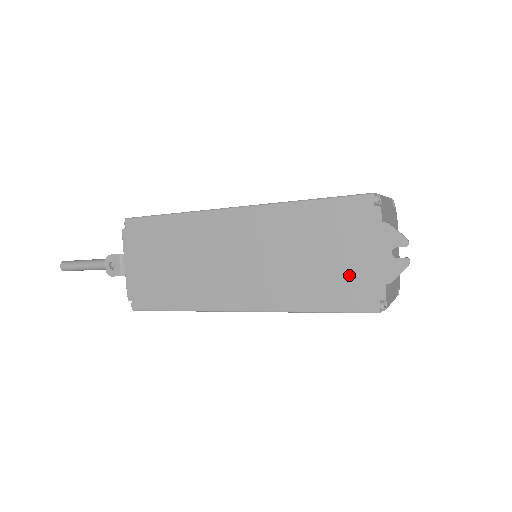
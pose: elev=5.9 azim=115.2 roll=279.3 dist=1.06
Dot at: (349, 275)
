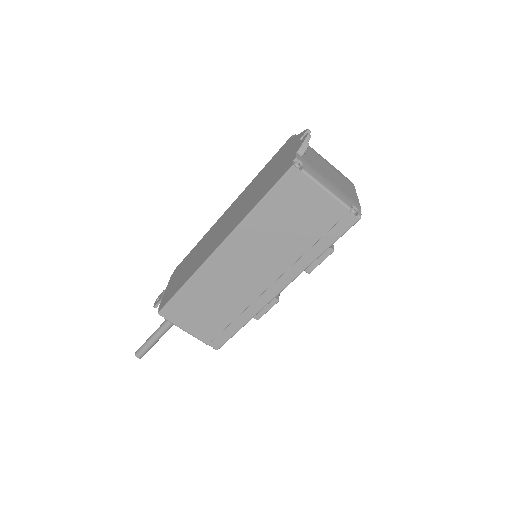
Dot at: (278, 170)
